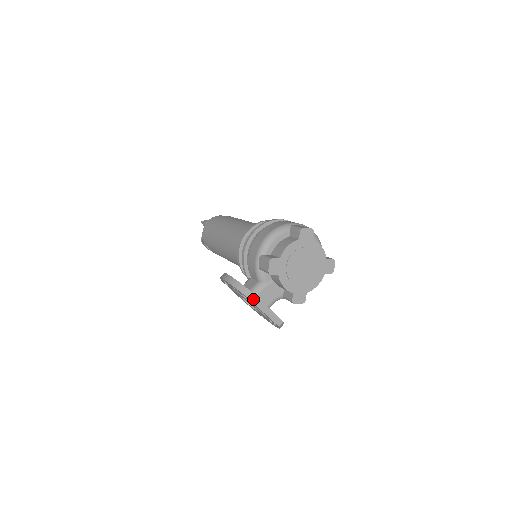
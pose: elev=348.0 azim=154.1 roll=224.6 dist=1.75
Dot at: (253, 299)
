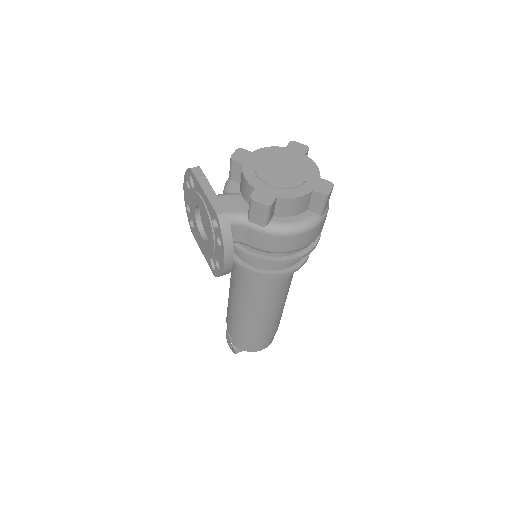
Dot at: (197, 172)
